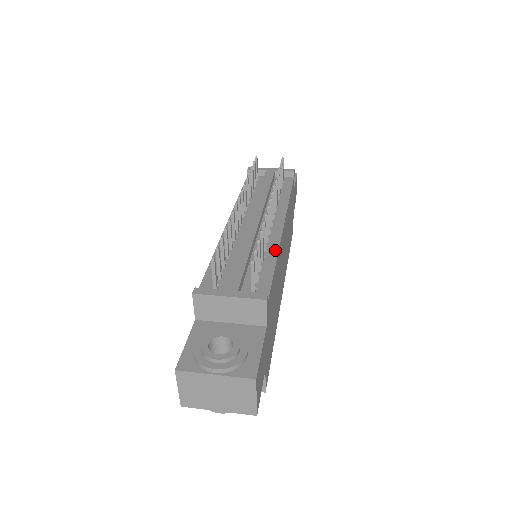
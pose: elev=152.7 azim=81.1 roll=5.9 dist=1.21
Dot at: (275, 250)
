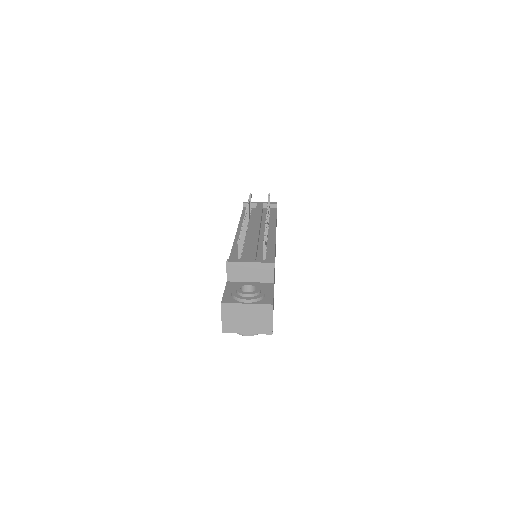
Dot at: (273, 244)
